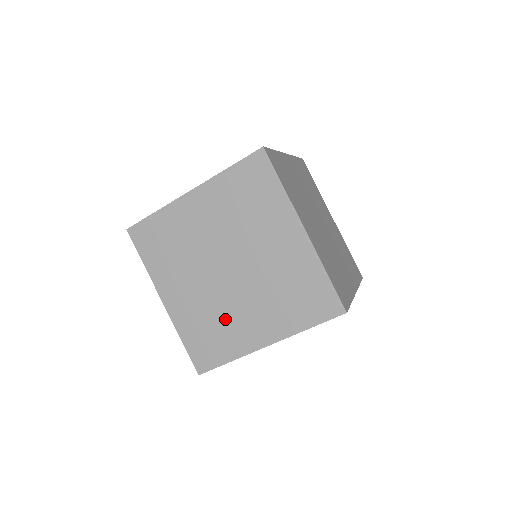
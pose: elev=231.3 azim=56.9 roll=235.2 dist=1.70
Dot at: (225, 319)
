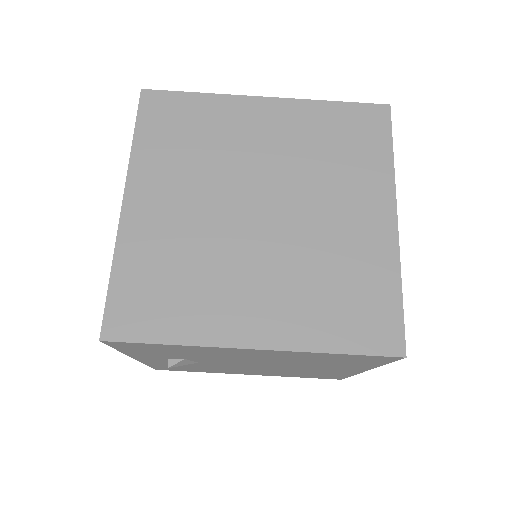
Dot at: (208, 274)
